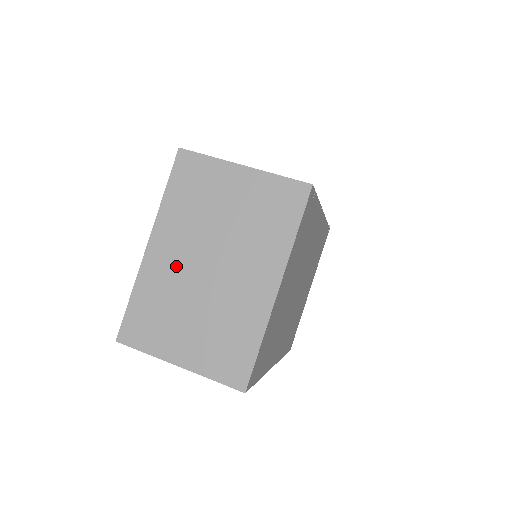
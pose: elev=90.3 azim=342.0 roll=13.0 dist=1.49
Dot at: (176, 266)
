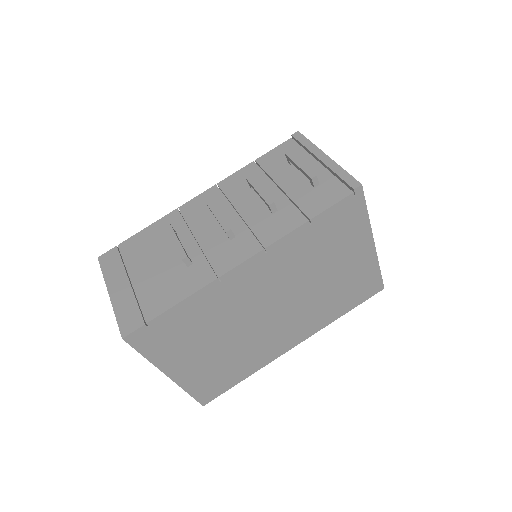
Dot at: occluded
